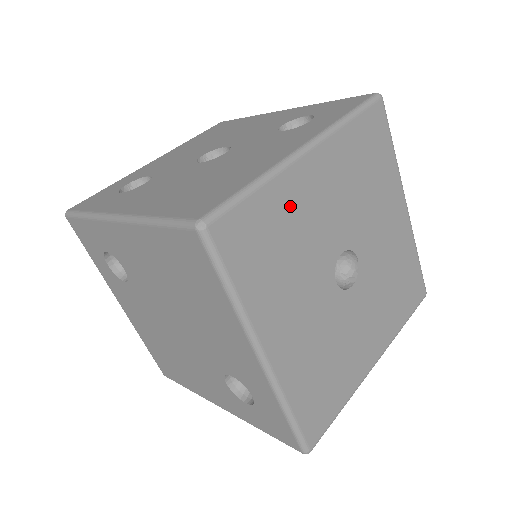
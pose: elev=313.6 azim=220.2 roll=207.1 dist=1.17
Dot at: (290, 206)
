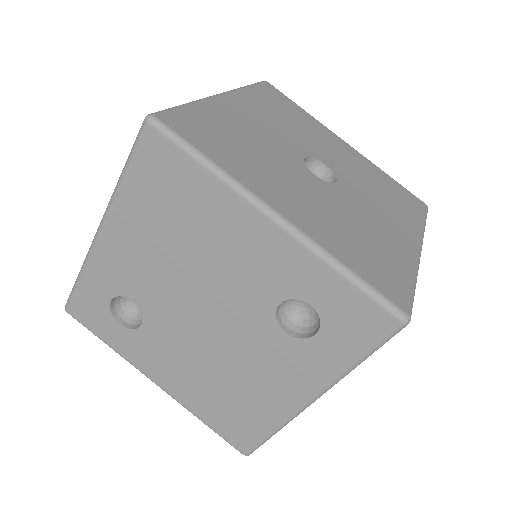
Dot at: (228, 120)
